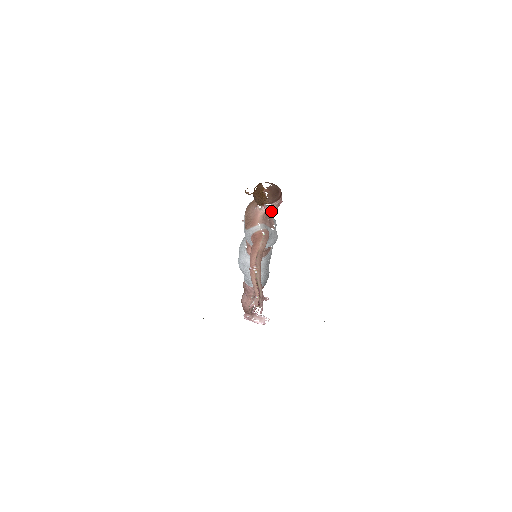
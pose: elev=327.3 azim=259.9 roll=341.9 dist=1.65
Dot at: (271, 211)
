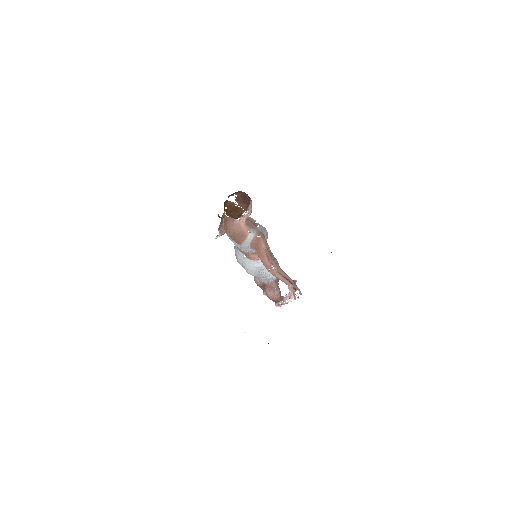
Dot at: (250, 214)
